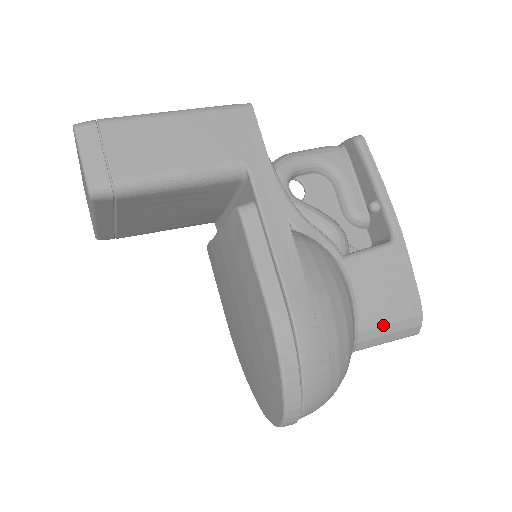
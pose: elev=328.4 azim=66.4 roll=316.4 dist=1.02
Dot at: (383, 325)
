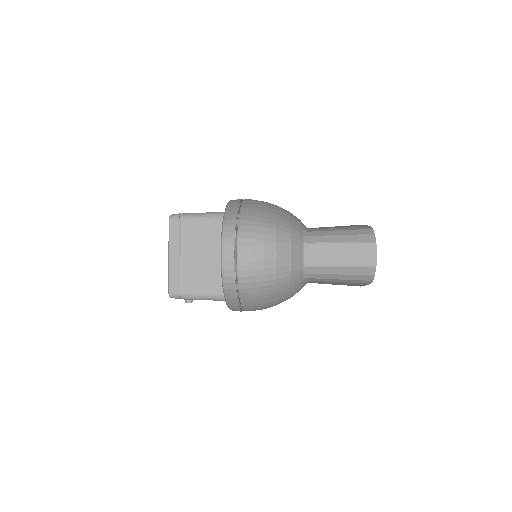
Dot at: (332, 231)
